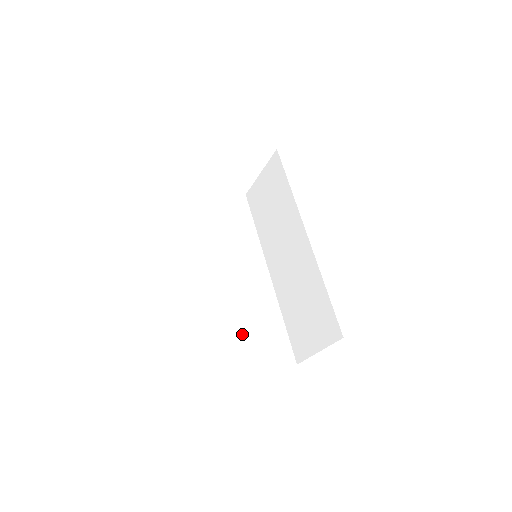
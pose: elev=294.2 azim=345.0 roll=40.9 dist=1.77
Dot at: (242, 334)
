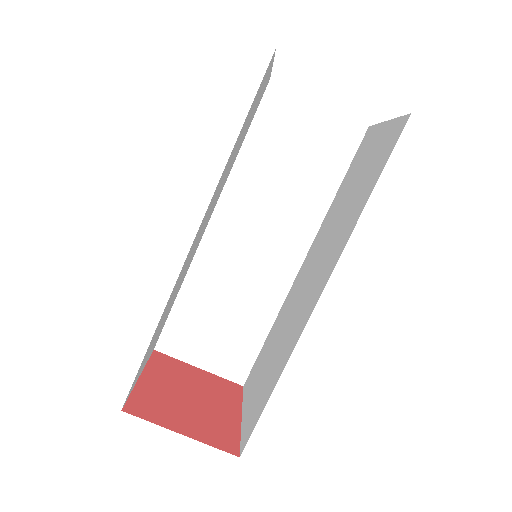
Dot at: (200, 315)
